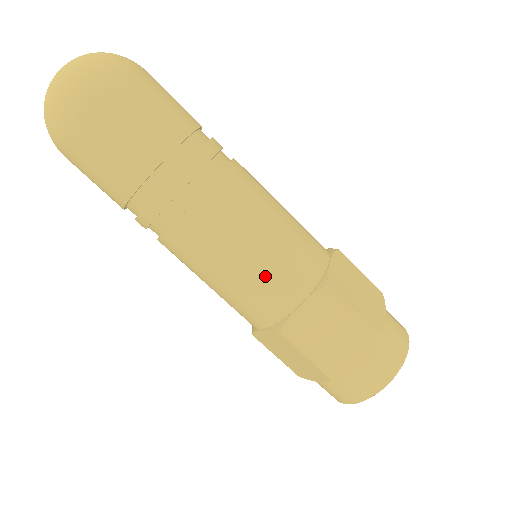
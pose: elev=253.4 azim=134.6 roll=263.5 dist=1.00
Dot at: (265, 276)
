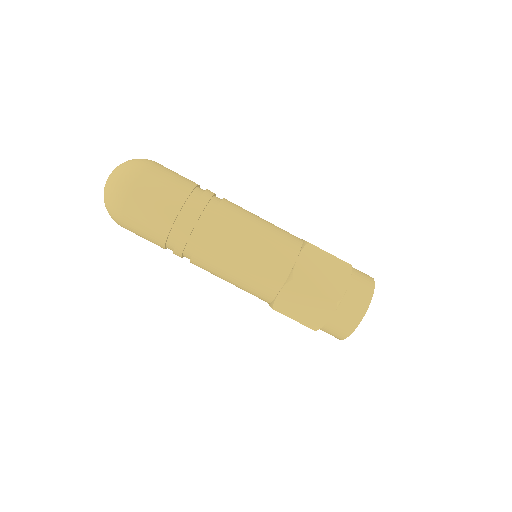
Dot at: (270, 246)
